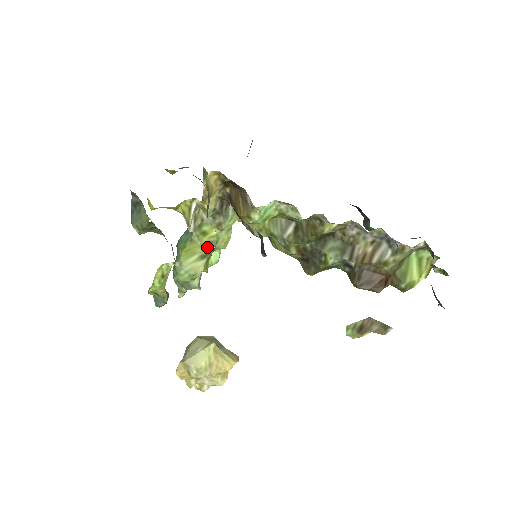
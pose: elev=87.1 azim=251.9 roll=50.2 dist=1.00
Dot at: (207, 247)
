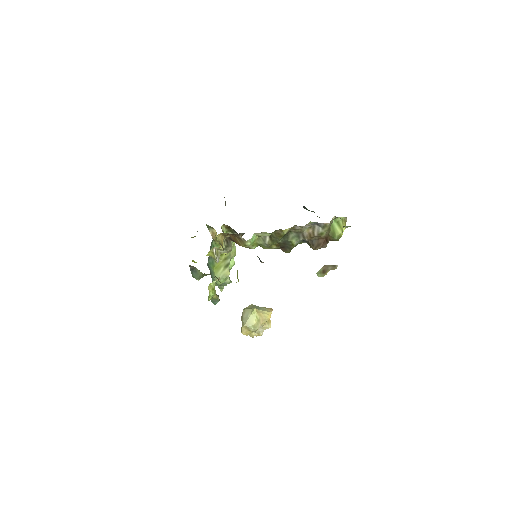
Dot at: (226, 260)
